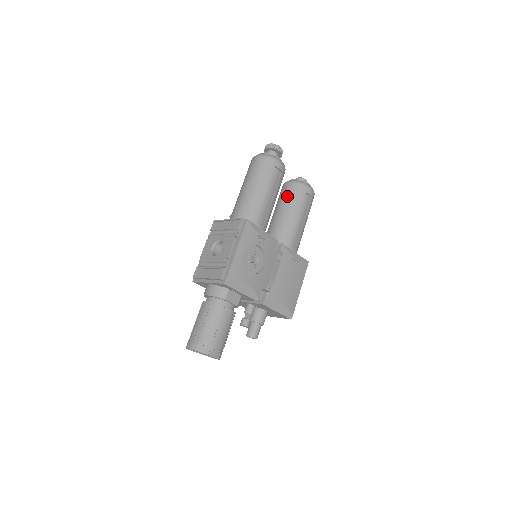
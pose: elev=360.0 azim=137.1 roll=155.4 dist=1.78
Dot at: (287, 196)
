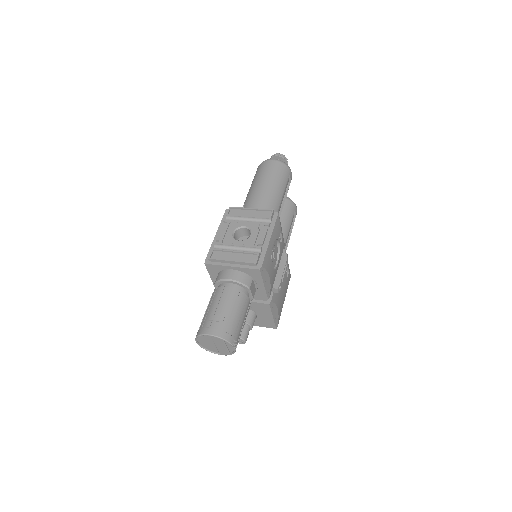
Dot at: occluded
